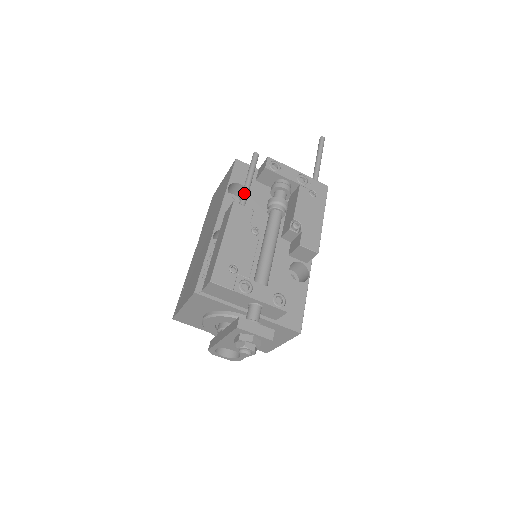
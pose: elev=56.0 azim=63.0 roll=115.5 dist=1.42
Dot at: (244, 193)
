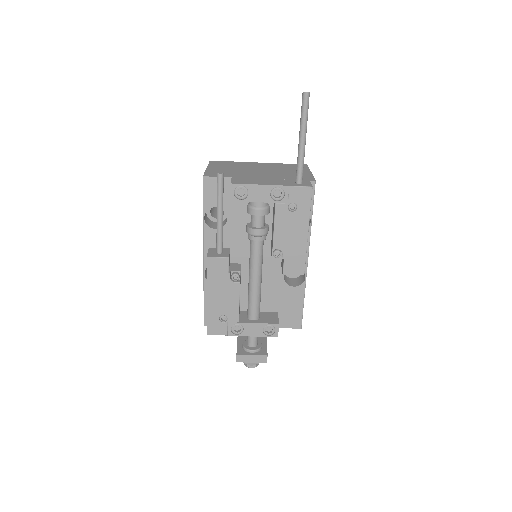
Dot at: (217, 233)
